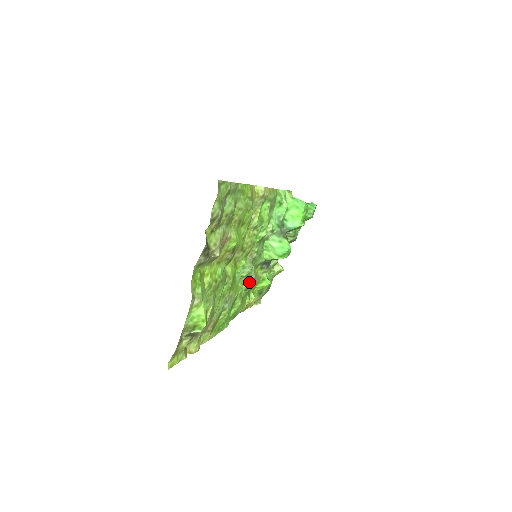
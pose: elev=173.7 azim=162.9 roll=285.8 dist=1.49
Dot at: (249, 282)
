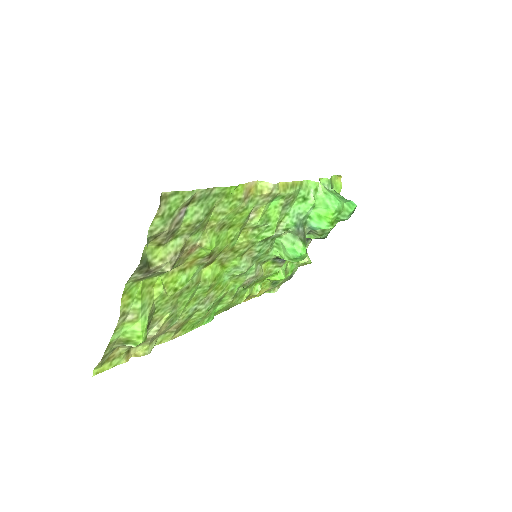
Dot at: (246, 280)
